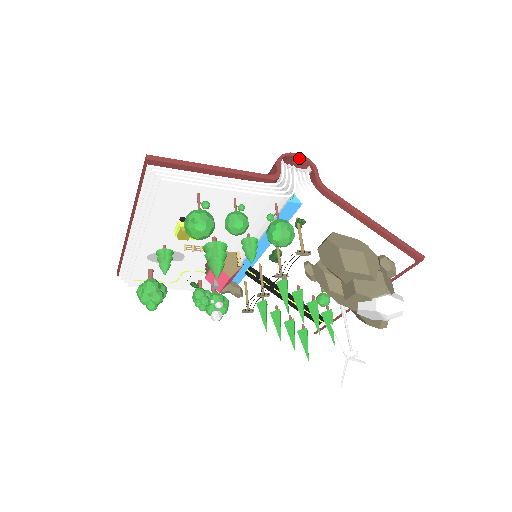
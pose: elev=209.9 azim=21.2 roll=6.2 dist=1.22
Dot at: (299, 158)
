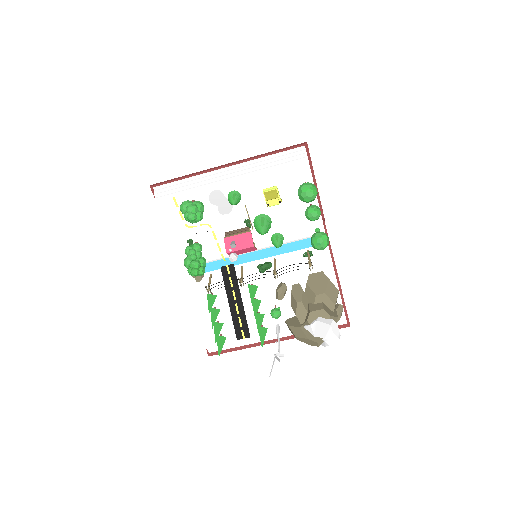
Dot at: (325, 226)
